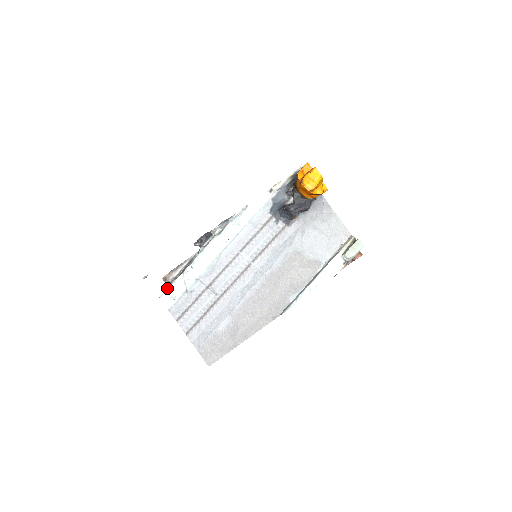
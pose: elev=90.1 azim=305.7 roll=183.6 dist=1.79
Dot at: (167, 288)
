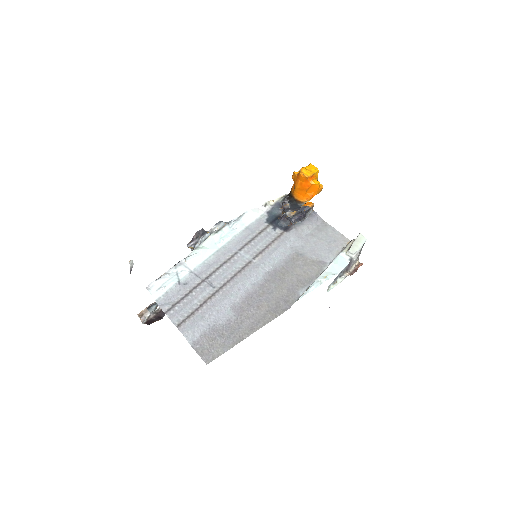
Dot at: (155, 280)
